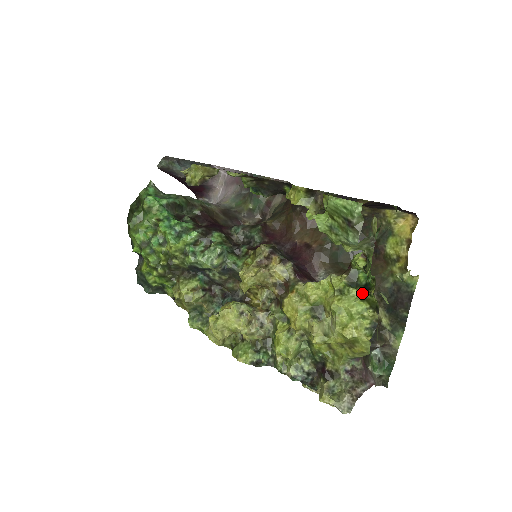
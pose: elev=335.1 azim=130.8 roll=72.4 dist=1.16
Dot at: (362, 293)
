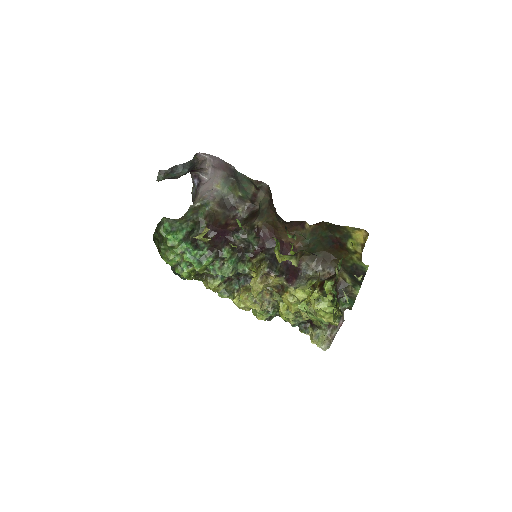
Dot at: occluded
